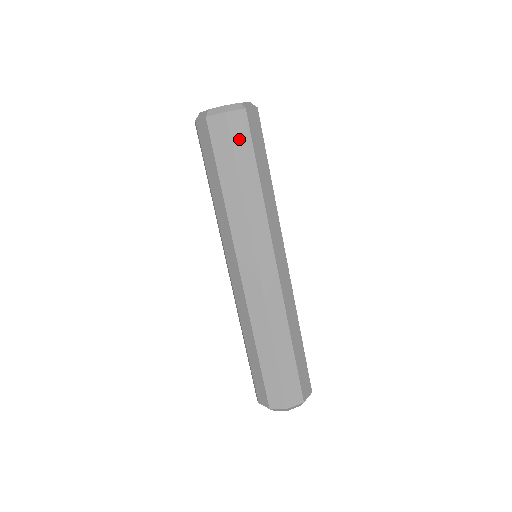
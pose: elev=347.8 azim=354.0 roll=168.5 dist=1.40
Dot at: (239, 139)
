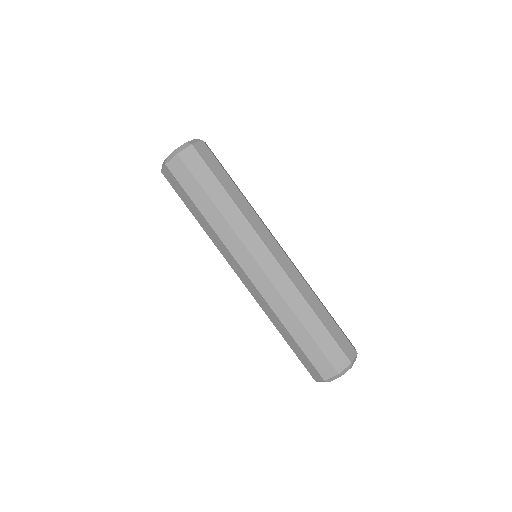
Dot at: (176, 187)
